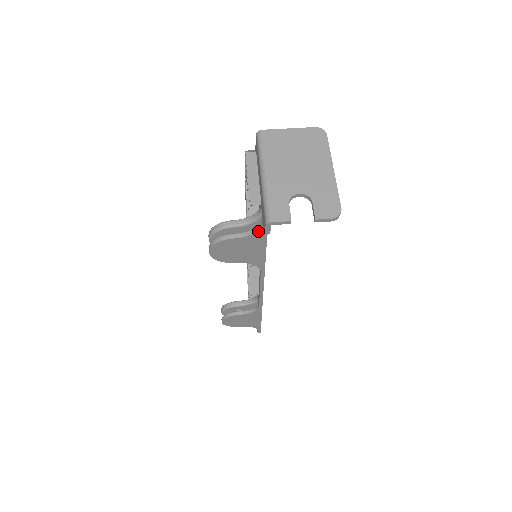
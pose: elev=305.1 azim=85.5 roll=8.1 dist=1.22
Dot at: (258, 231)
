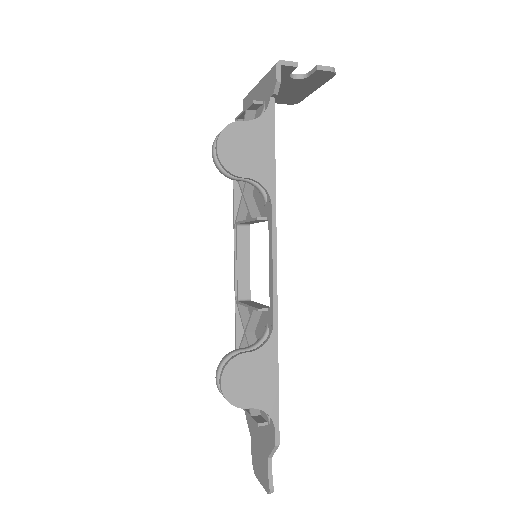
Dot at: (266, 112)
